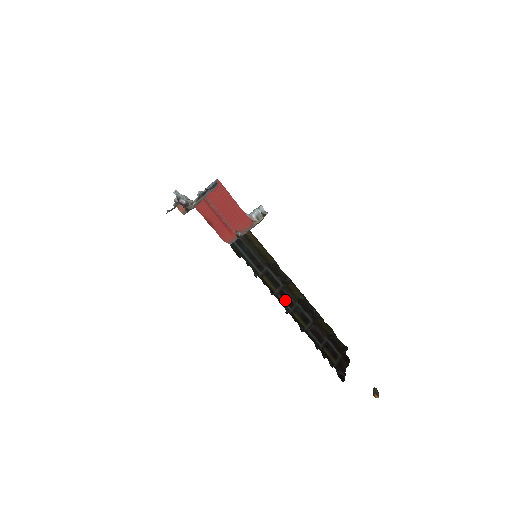
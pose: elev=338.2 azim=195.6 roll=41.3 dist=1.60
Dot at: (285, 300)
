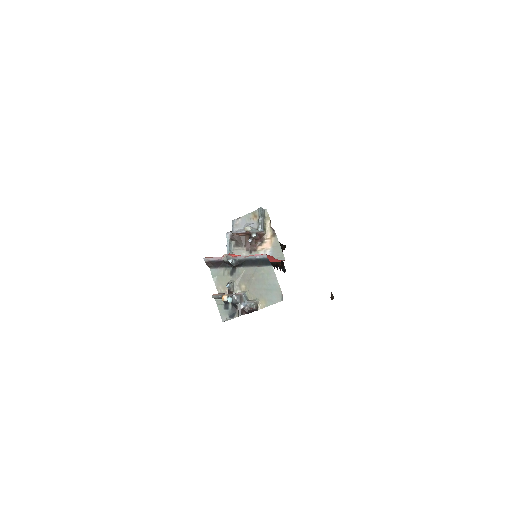
Dot at: occluded
